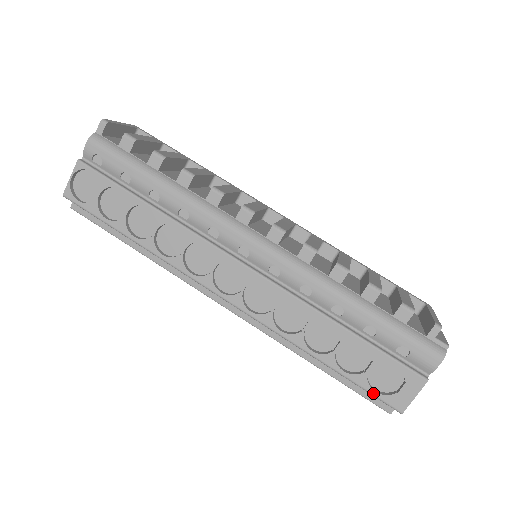
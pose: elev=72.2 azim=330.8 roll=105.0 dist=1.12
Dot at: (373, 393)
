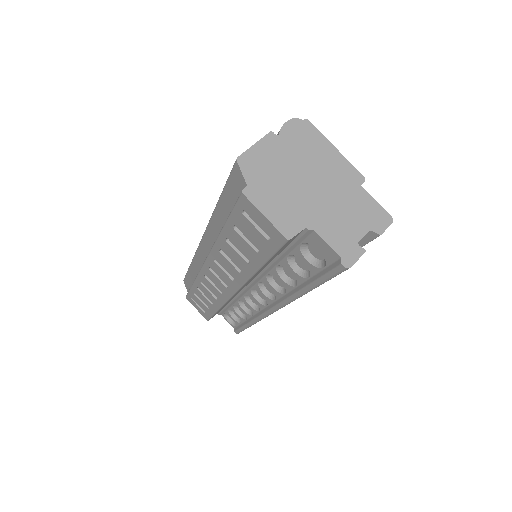
Dot at: (229, 176)
